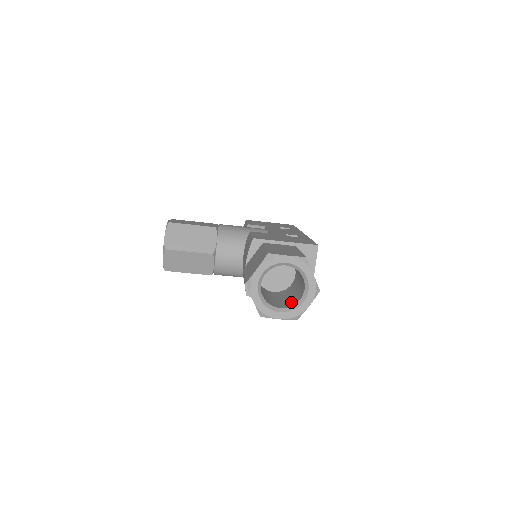
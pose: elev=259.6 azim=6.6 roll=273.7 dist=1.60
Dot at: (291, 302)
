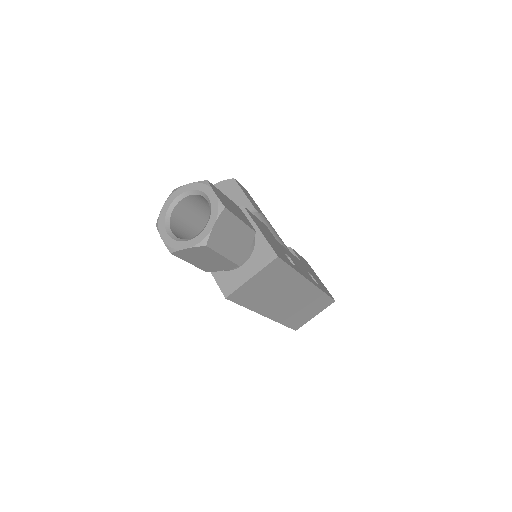
Dot at: occluded
